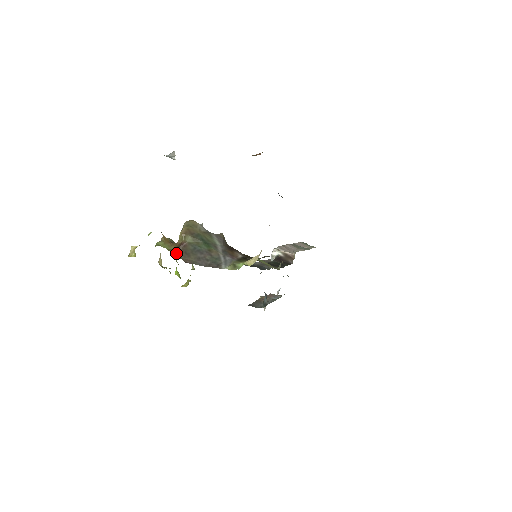
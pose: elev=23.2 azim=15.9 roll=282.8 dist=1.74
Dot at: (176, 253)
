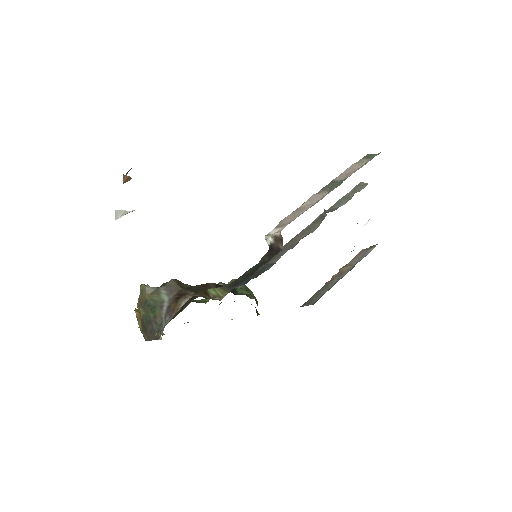
Dot at: (142, 331)
